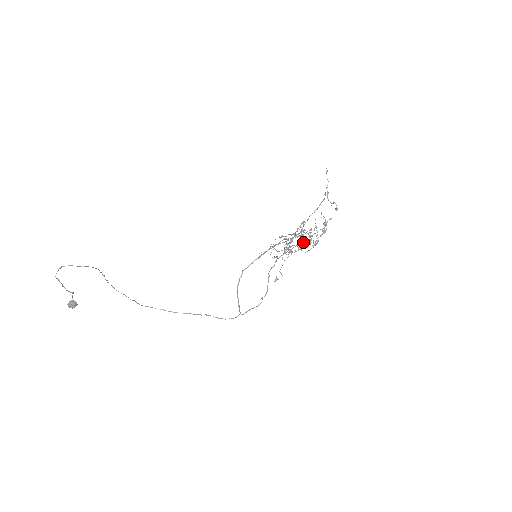
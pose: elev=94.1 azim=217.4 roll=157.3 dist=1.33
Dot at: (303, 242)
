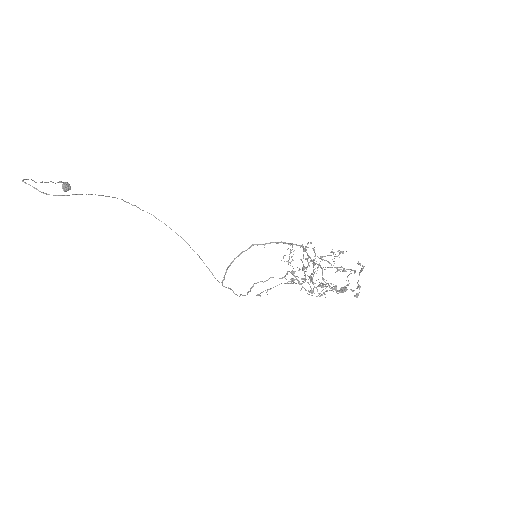
Dot at: (304, 288)
